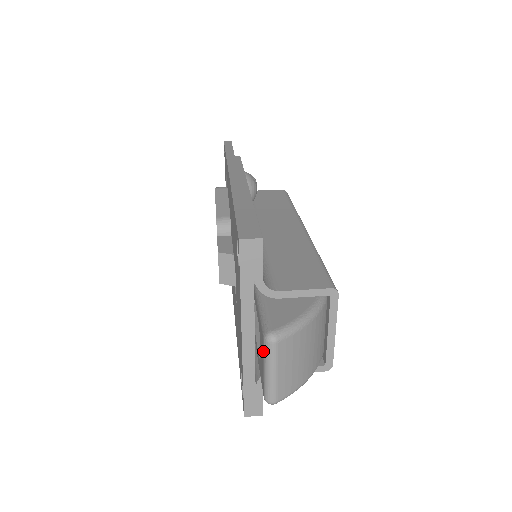
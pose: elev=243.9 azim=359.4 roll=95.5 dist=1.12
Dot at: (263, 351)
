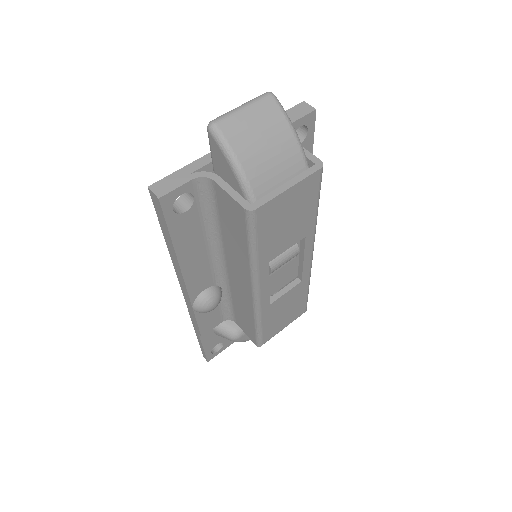
Dot at: occluded
